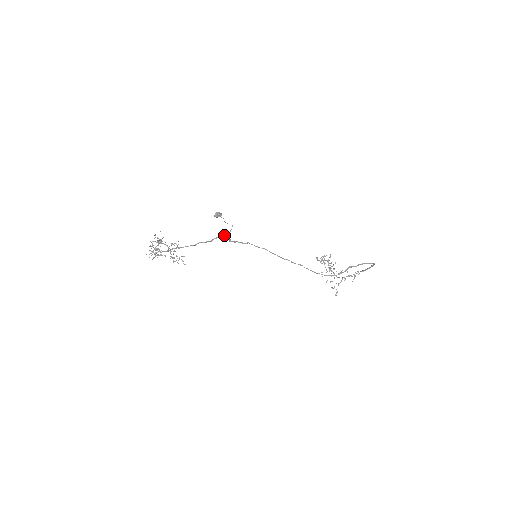
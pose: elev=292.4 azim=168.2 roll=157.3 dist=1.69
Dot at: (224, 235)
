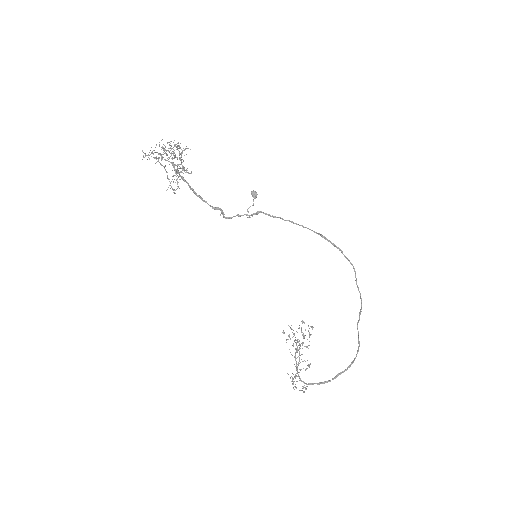
Dot at: (238, 215)
